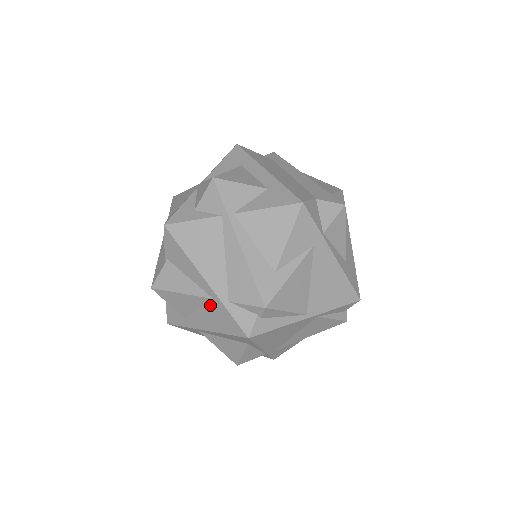
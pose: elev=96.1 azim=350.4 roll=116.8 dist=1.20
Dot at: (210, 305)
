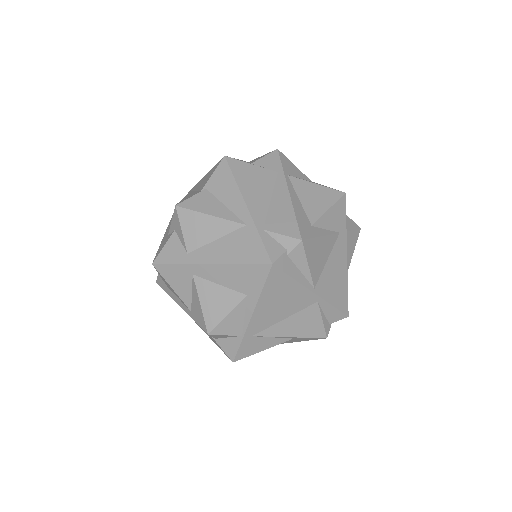
Dot at: (237, 232)
